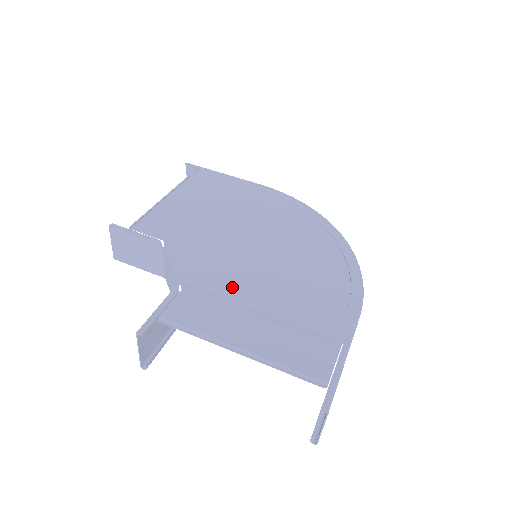
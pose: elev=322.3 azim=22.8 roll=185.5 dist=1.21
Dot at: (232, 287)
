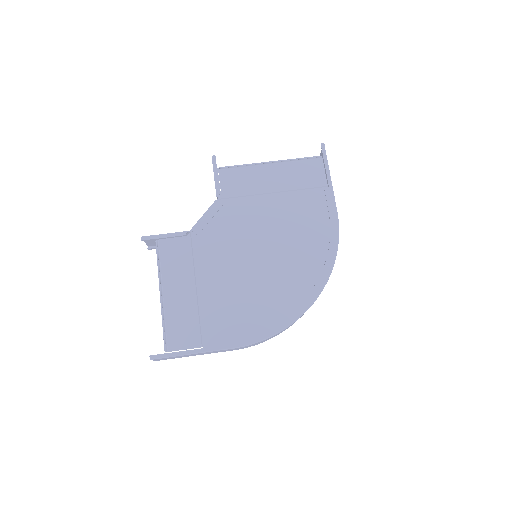
Dot at: (208, 261)
